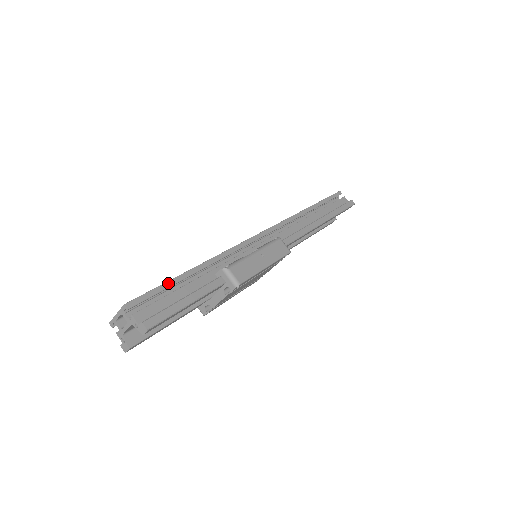
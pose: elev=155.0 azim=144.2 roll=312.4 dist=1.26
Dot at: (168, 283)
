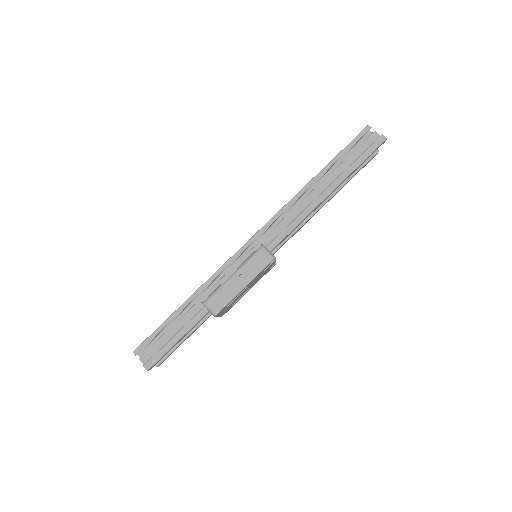
Dot at: (163, 324)
